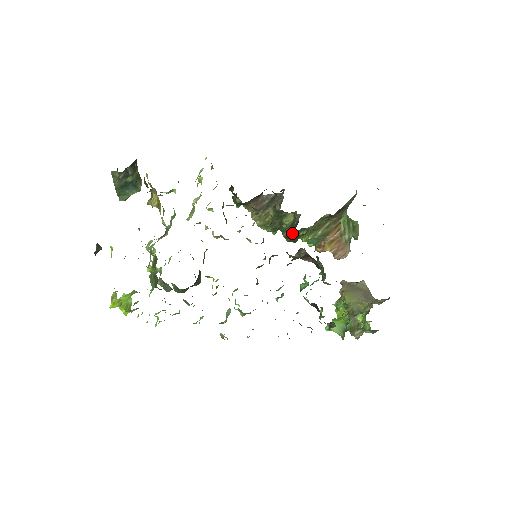
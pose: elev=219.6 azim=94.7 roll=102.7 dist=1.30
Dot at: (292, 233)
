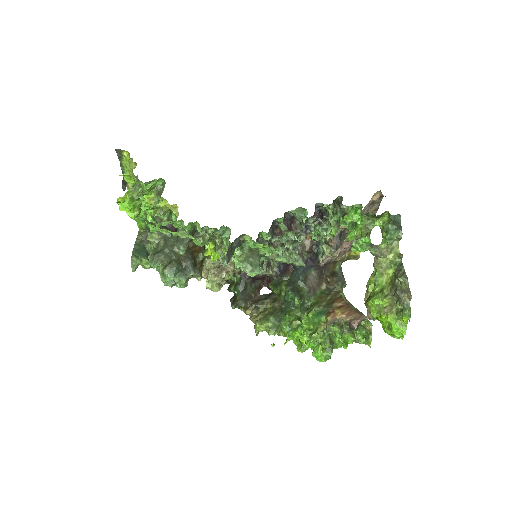
Dot at: (292, 281)
